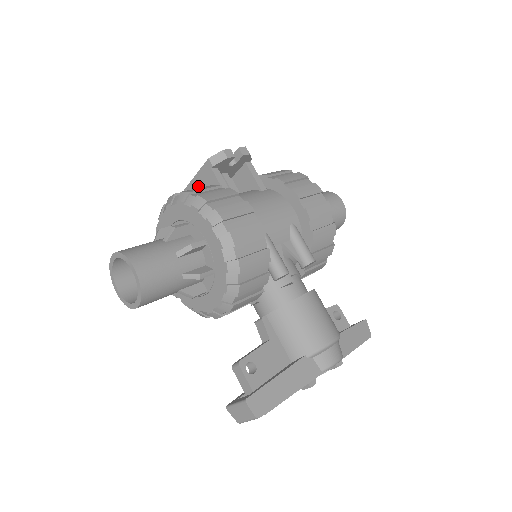
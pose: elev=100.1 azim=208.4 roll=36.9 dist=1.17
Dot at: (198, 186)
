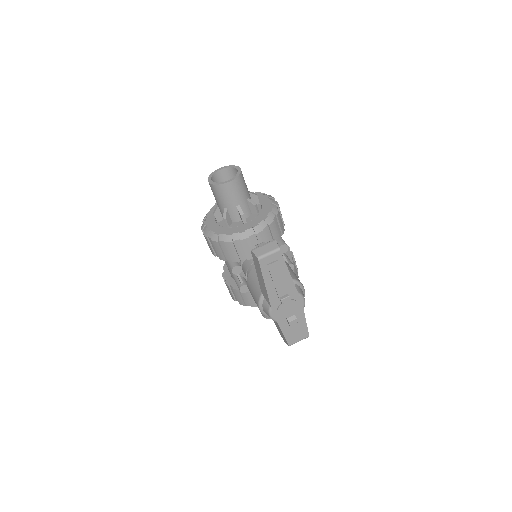
Dot at: occluded
